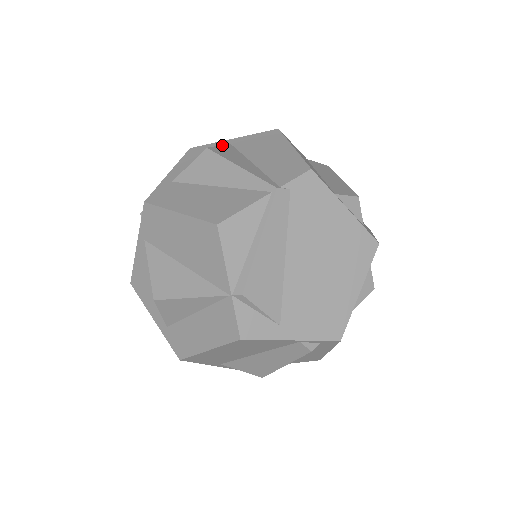
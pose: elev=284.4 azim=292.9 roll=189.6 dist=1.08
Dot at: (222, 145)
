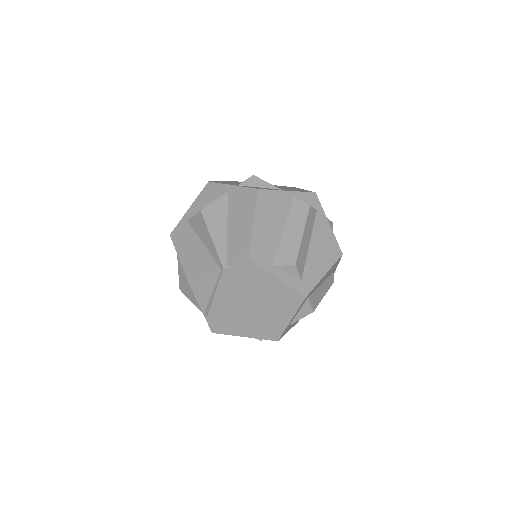
Dot at: (218, 199)
